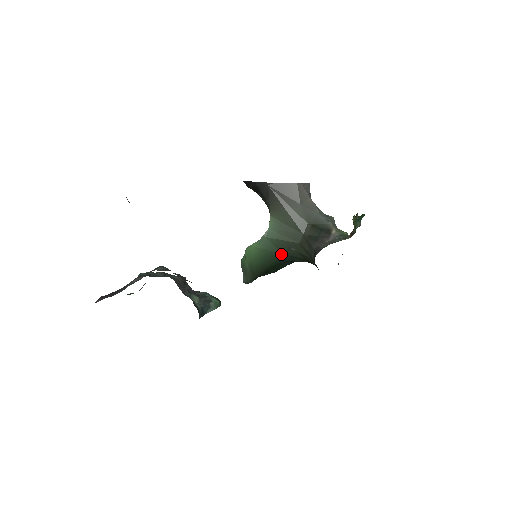
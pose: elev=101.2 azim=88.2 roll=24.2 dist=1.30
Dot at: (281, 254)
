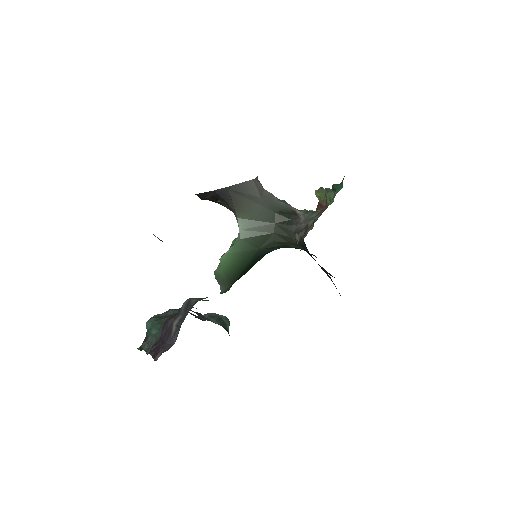
Dot at: (297, 241)
